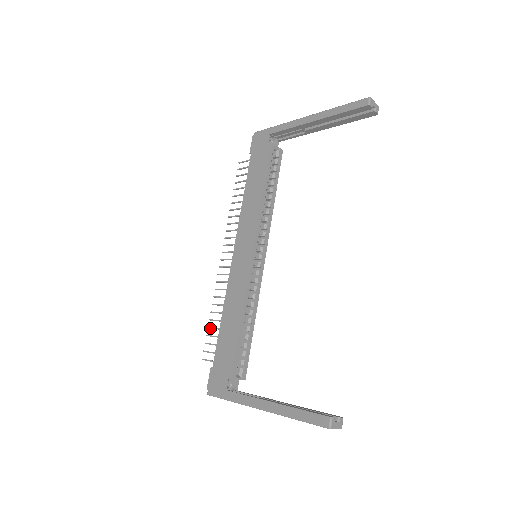
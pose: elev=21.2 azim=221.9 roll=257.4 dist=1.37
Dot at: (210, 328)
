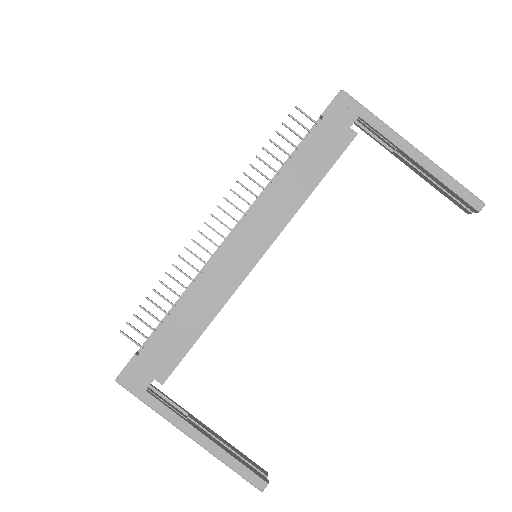
Dot at: (150, 301)
